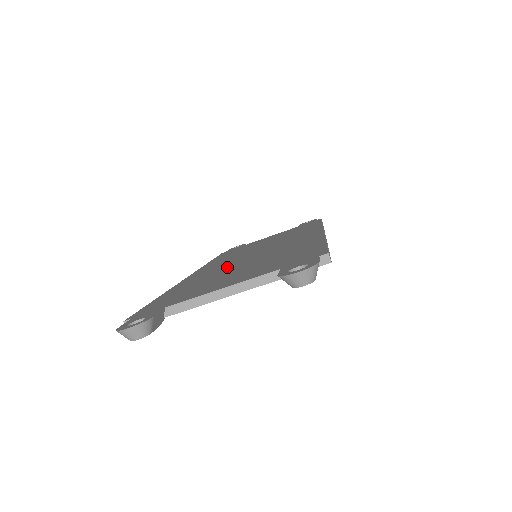
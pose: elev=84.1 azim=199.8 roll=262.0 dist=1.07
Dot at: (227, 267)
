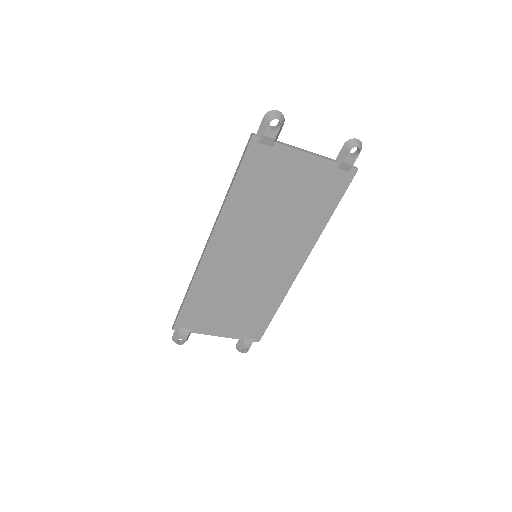
Dot at: (256, 223)
